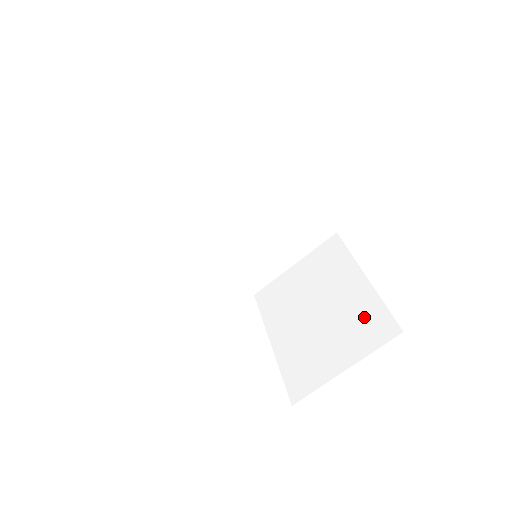
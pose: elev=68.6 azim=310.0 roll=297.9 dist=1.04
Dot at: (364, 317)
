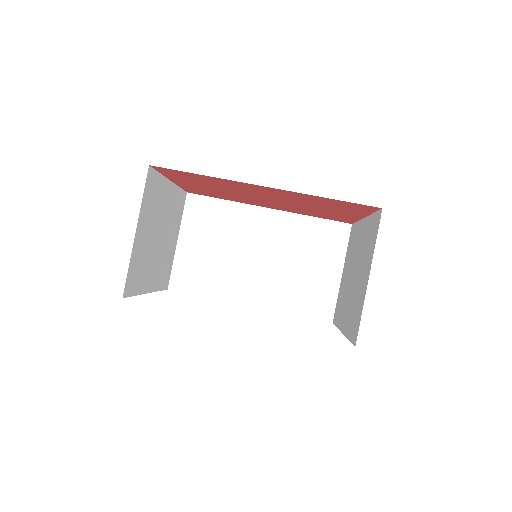
Dot at: (368, 236)
